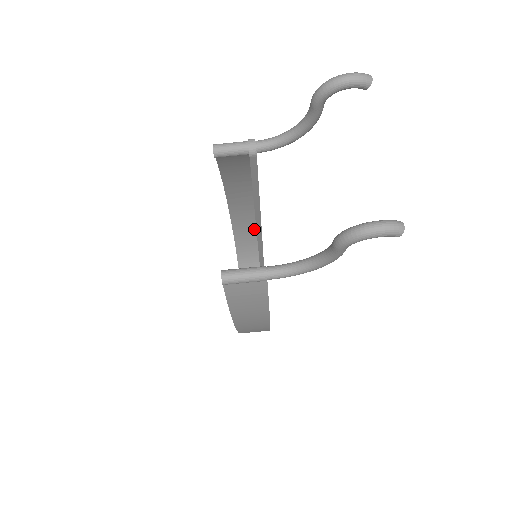
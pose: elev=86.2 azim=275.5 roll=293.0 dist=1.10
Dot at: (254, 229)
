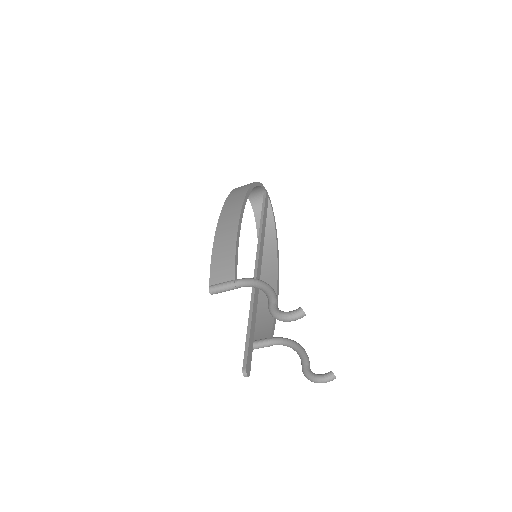
Dot at: occluded
